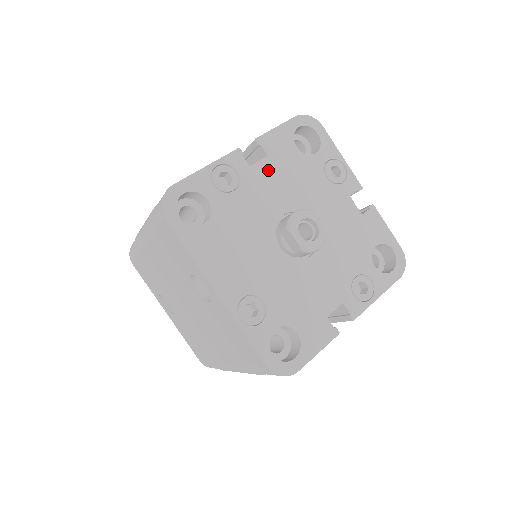
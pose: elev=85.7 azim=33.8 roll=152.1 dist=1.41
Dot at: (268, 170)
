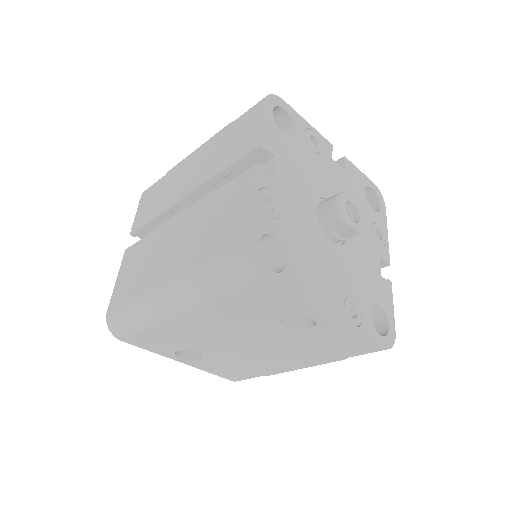
Dot at: (284, 172)
